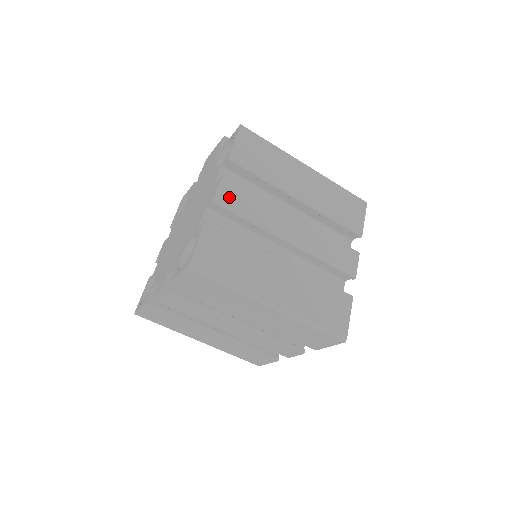
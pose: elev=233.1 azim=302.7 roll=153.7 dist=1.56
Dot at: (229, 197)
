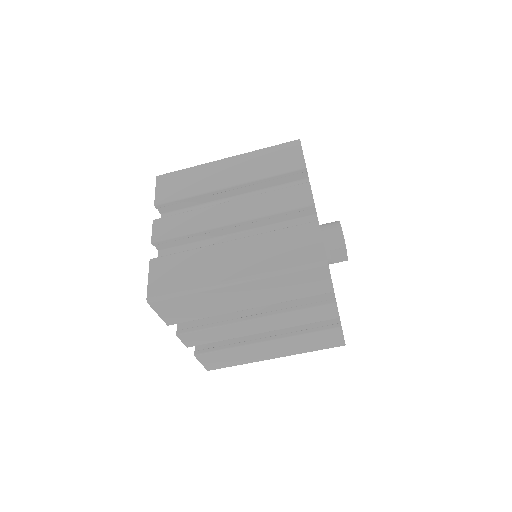
Dot at: (164, 230)
